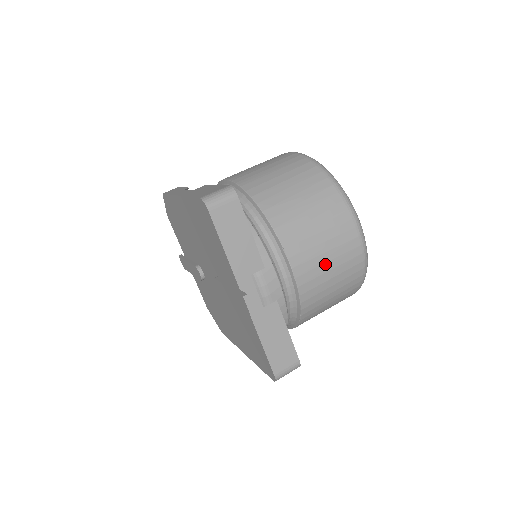
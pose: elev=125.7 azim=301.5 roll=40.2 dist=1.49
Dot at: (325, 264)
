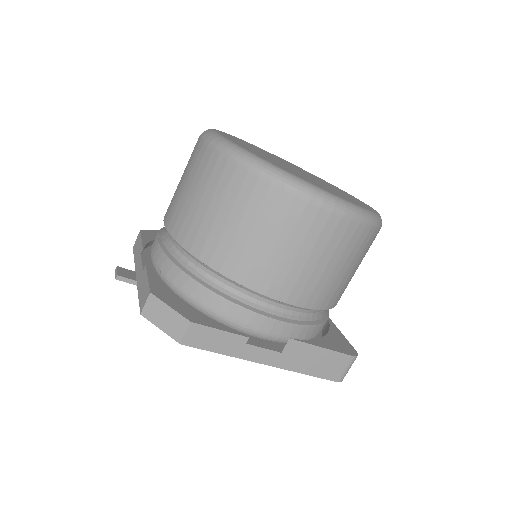
Dot at: occluded
